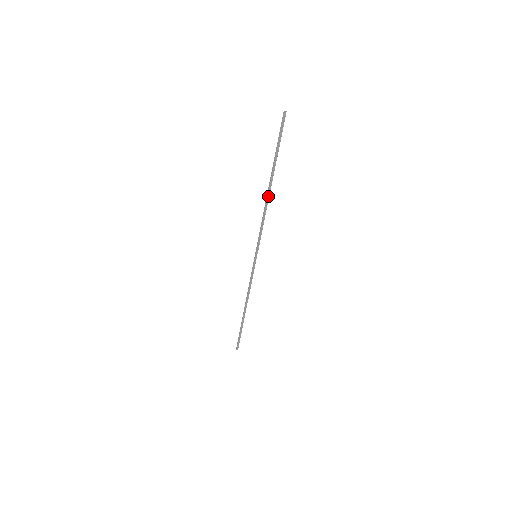
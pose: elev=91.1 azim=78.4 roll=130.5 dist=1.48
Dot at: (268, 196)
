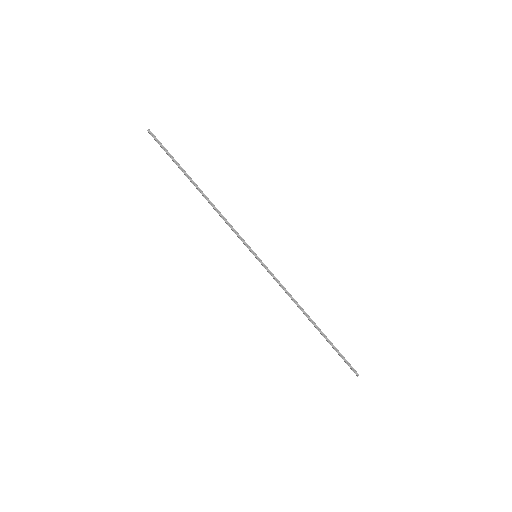
Dot at: (205, 196)
